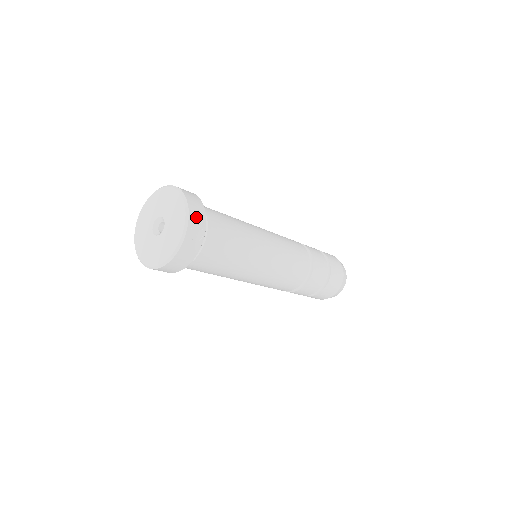
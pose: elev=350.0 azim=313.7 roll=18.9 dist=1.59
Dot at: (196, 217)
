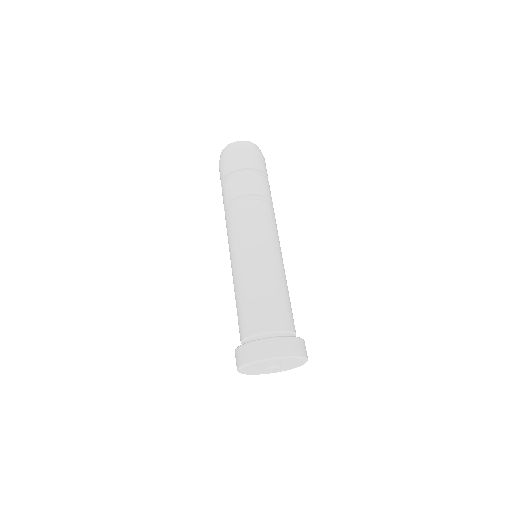
Dot at: (306, 351)
